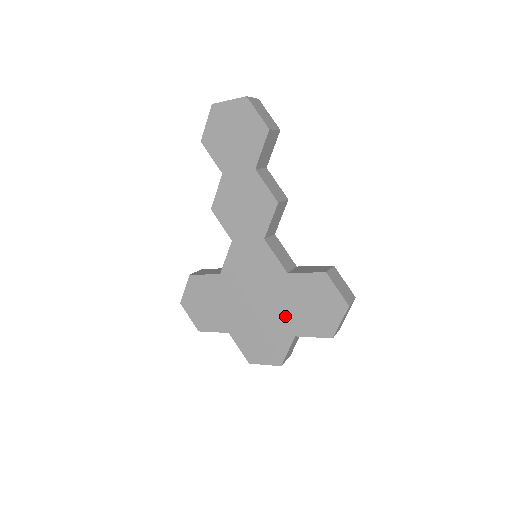
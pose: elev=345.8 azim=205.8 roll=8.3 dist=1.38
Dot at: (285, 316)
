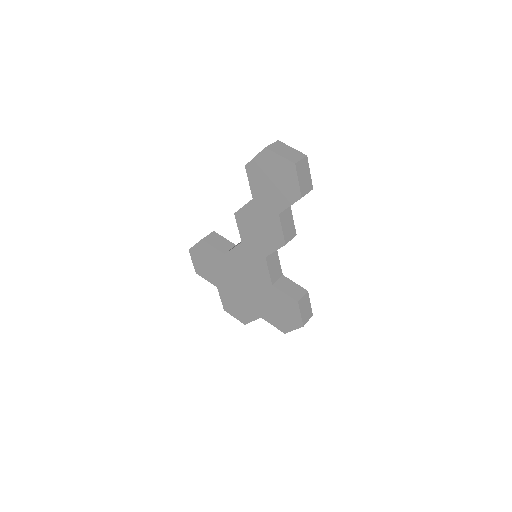
Dot at: (259, 304)
